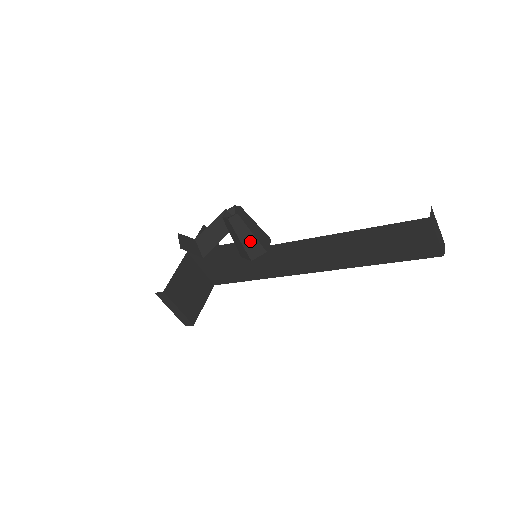
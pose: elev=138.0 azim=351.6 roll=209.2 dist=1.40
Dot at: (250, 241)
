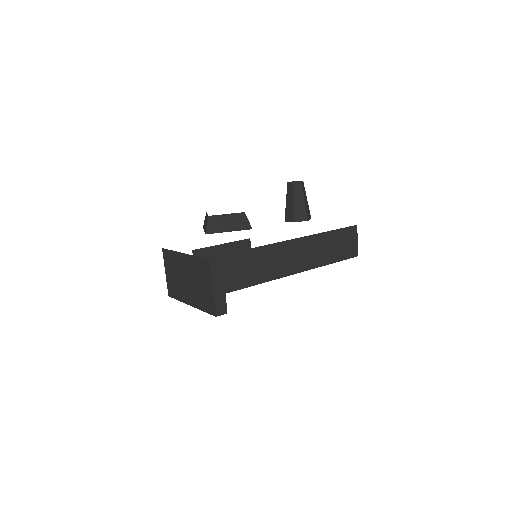
Dot at: (307, 205)
